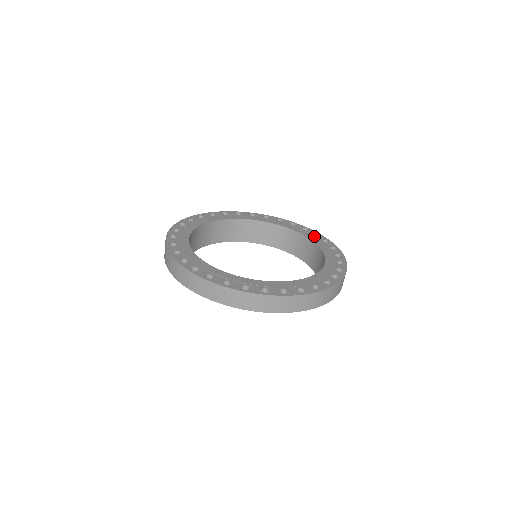
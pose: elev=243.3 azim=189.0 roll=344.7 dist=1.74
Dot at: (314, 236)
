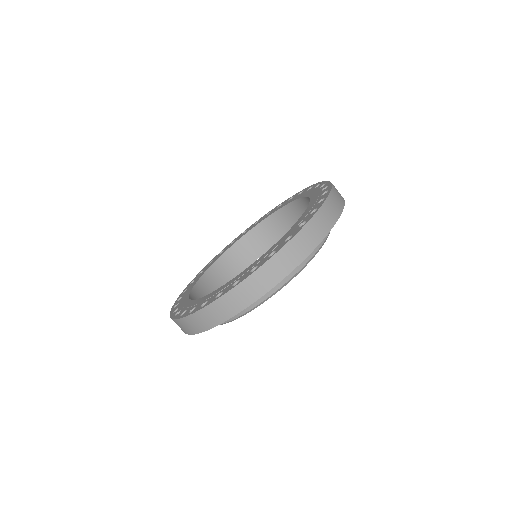
Dot at: occluded
